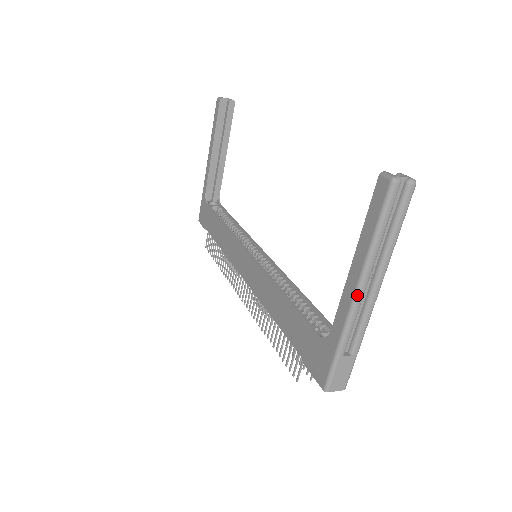
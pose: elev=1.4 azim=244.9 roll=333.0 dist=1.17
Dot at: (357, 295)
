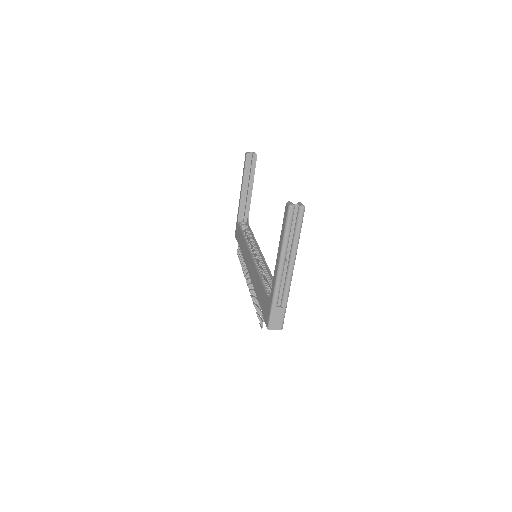
Dot at: (279, 270)
